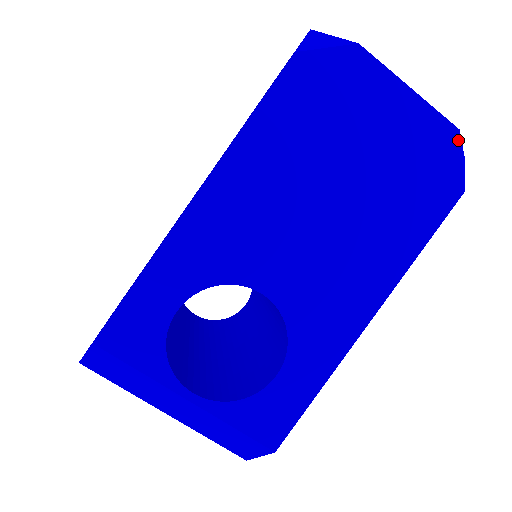
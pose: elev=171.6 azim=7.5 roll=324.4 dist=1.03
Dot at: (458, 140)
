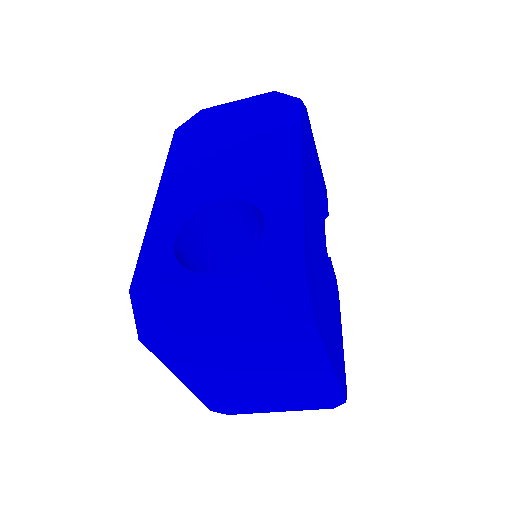
Dot at: (278, 93)
